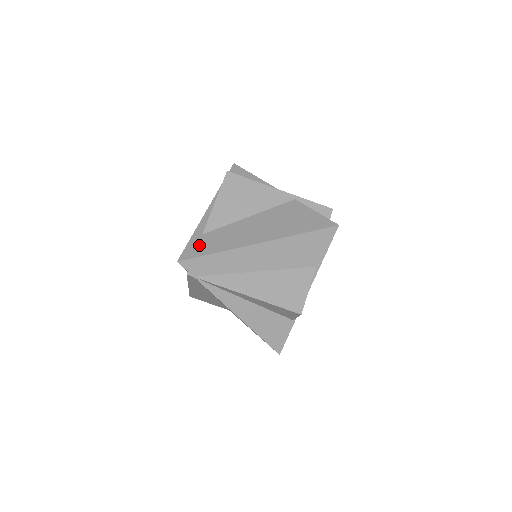
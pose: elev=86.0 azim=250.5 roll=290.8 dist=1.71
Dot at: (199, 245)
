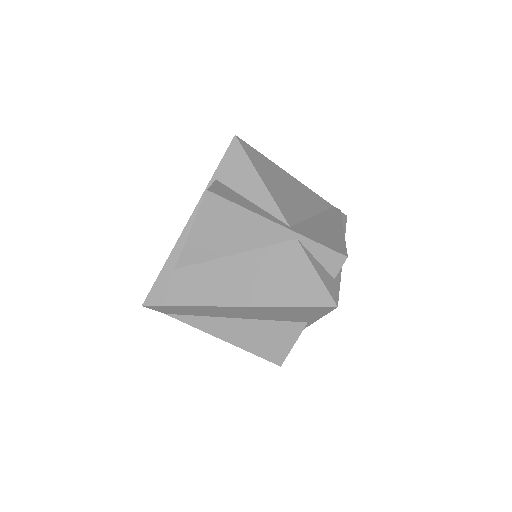
Dot at: (167, 287)
